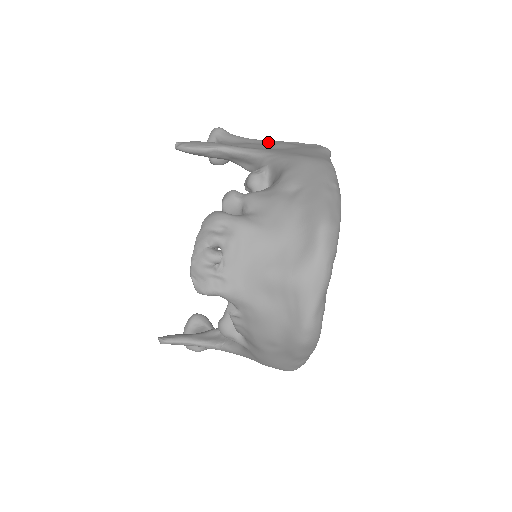
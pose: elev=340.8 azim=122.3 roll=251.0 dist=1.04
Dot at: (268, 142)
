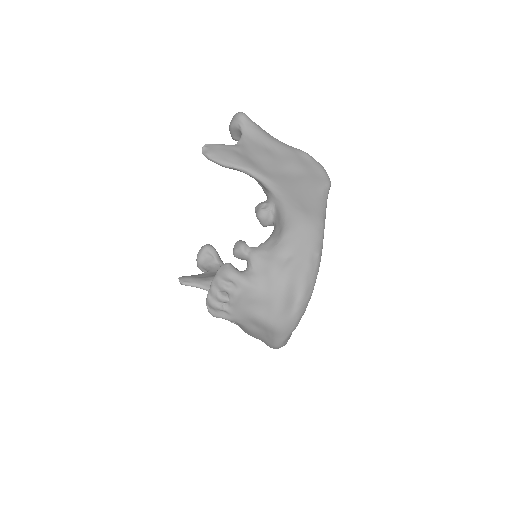
Dot at: (283, 152)
